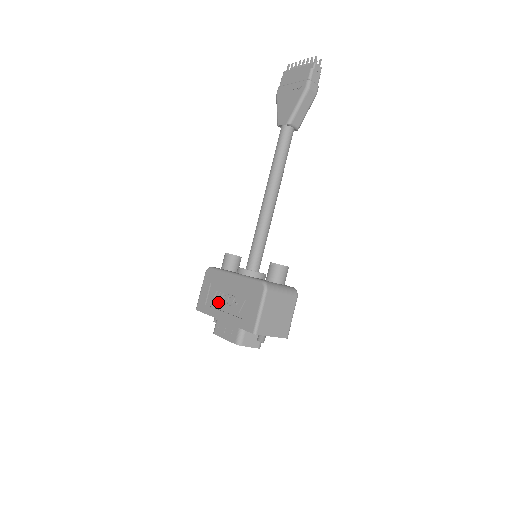
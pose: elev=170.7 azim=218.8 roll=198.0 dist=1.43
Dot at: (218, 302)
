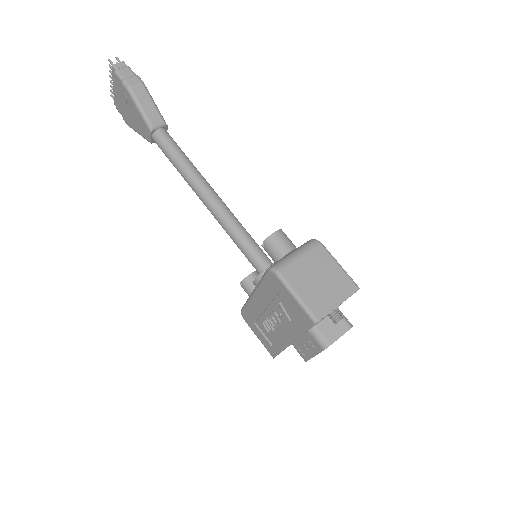
Dot at: (274, 331)
